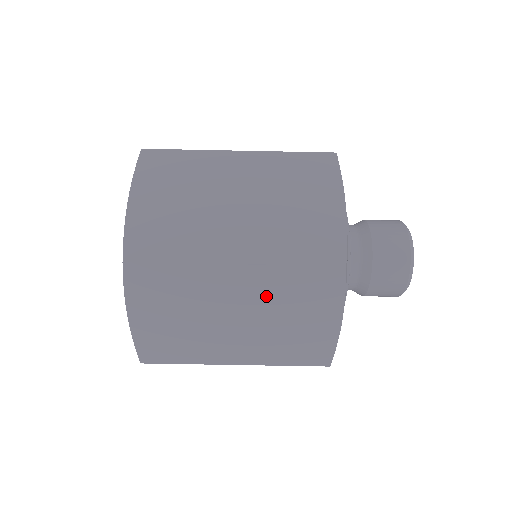
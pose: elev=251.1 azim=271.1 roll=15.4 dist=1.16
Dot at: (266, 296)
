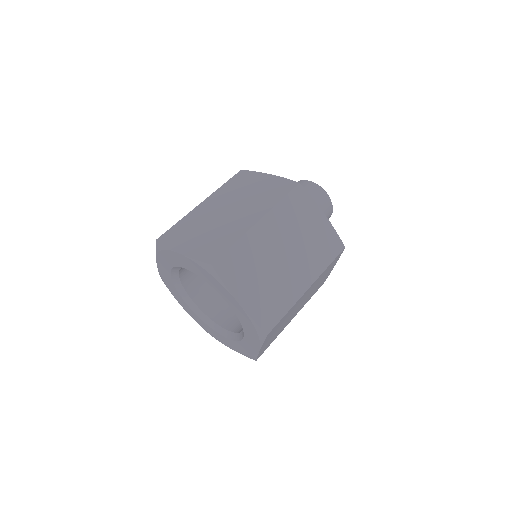
Dot at: (285, 228)
